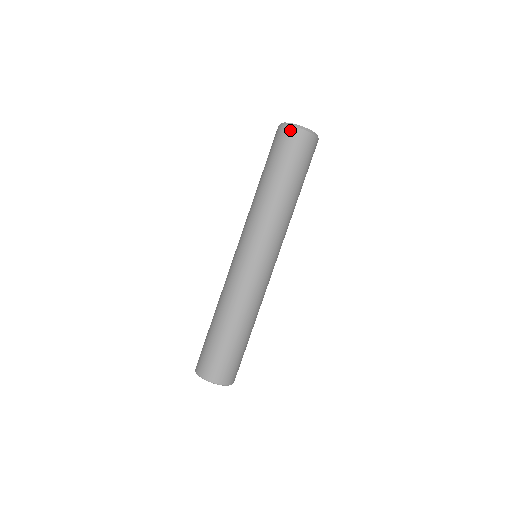
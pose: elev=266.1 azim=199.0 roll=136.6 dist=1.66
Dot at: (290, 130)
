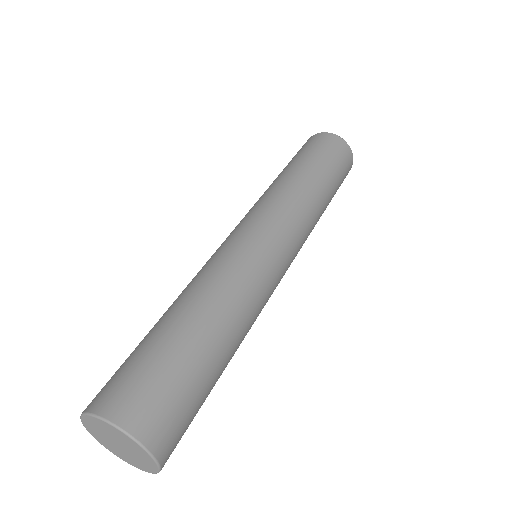
Dot at: (340, 140)
